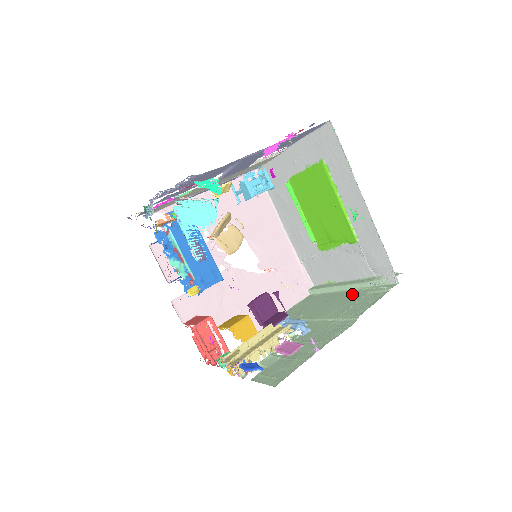
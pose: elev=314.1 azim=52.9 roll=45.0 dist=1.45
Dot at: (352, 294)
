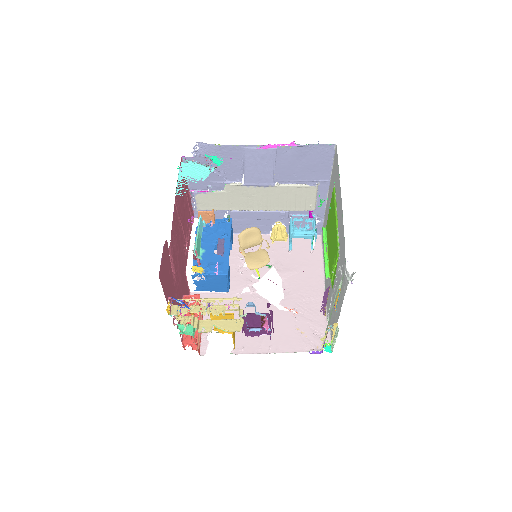
Dot at: (323, 306)
